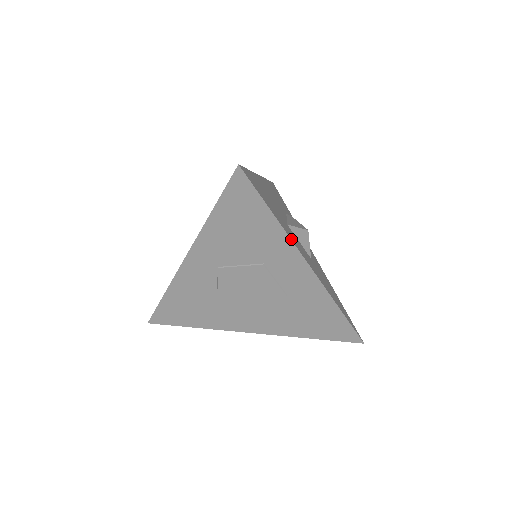
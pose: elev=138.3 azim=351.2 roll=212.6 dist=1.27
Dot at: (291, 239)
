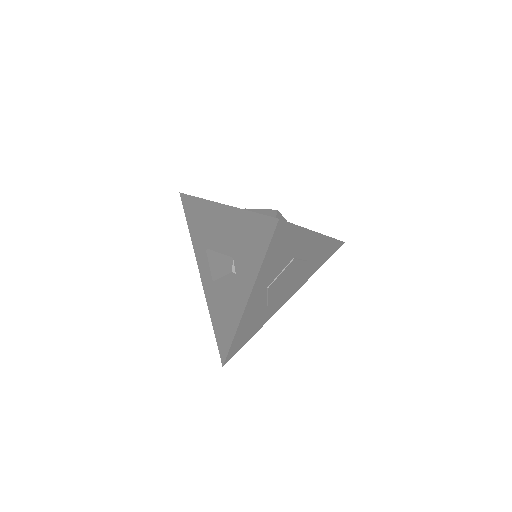
Dot at: (308, 229)
